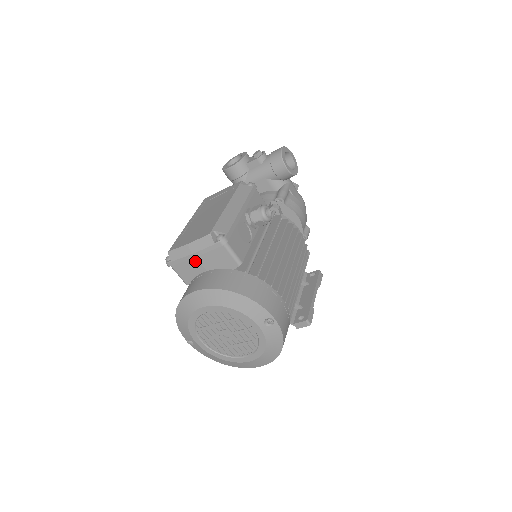
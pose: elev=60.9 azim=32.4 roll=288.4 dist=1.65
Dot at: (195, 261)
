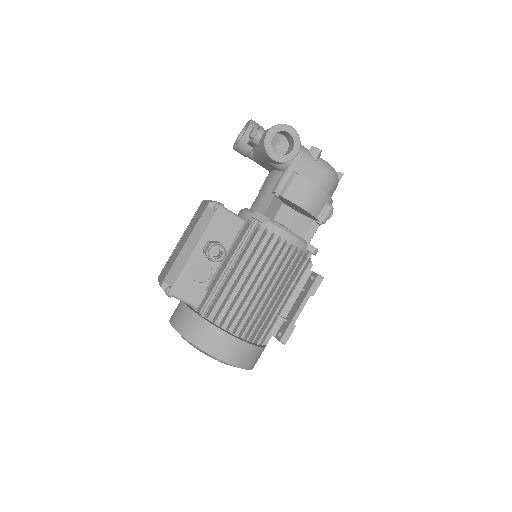
Dot at: occluded
